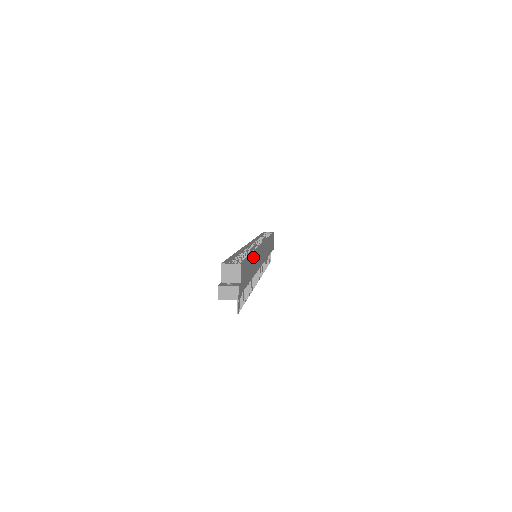
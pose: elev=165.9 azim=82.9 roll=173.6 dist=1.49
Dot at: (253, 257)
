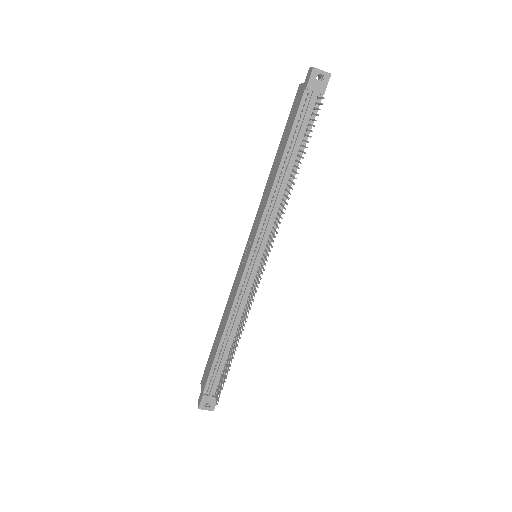
Dot at: occluded
